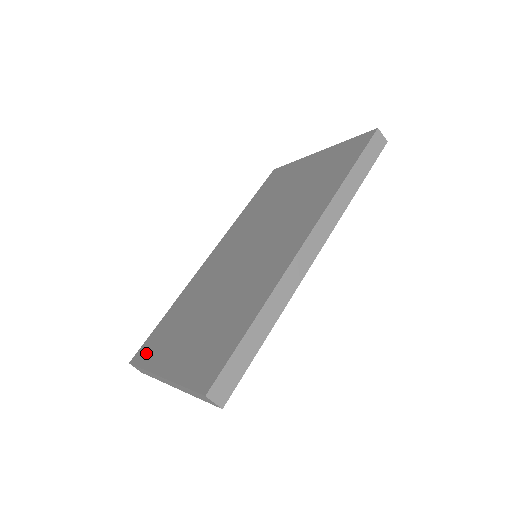
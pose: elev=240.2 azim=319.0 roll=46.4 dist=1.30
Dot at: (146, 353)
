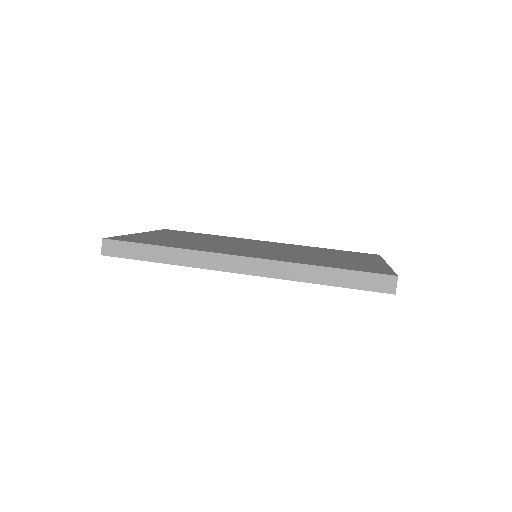
Dot at: (169, 231)
